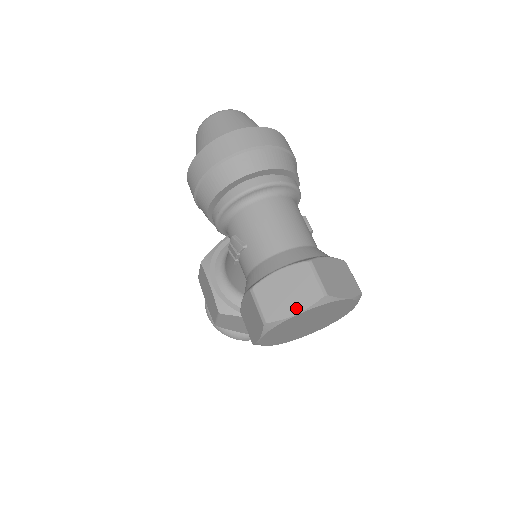
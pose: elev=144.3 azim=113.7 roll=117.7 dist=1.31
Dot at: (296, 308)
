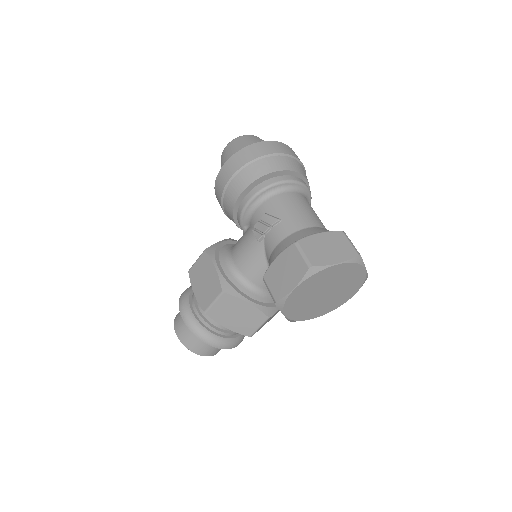
Dot at: (337, 259)
